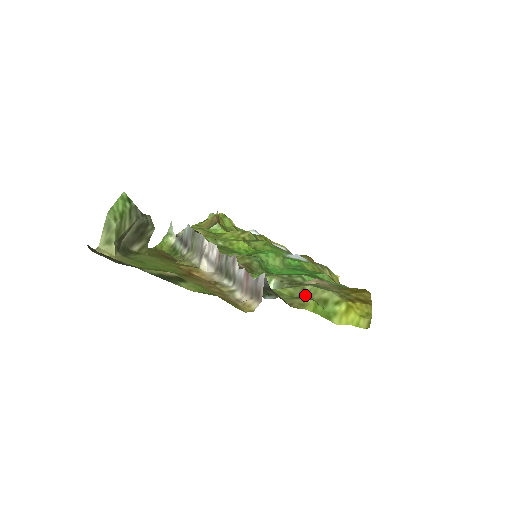
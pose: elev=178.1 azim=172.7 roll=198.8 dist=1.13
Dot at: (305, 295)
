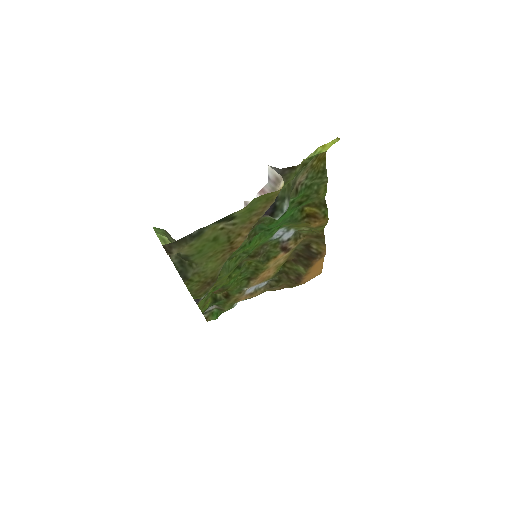
Dot at: (299, 171)
